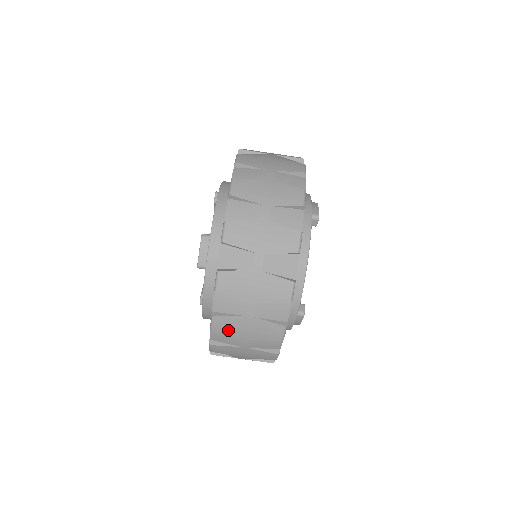
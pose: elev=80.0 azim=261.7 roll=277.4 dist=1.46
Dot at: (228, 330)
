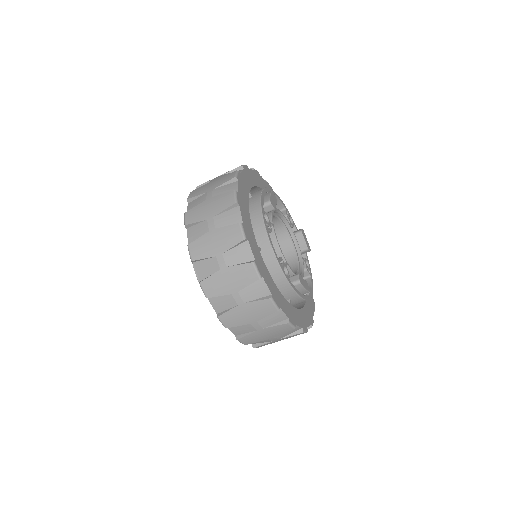
Dot at: (236, 322)
